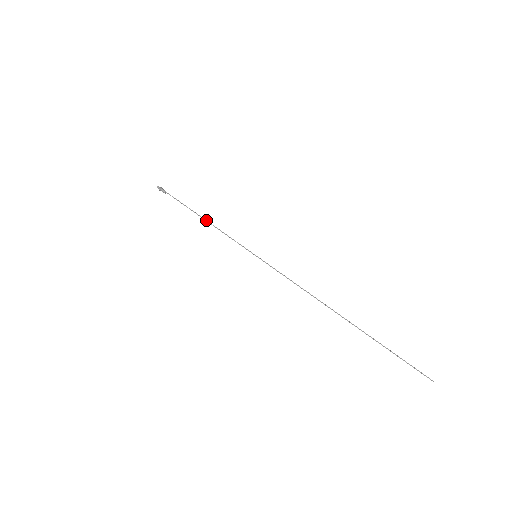
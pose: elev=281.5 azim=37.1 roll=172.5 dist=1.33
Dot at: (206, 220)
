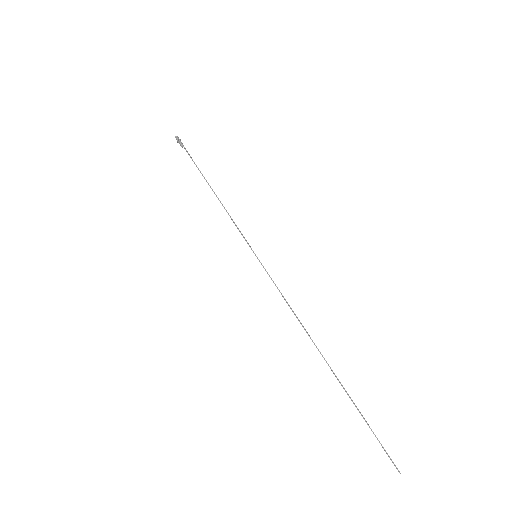
Dot at: occluded
